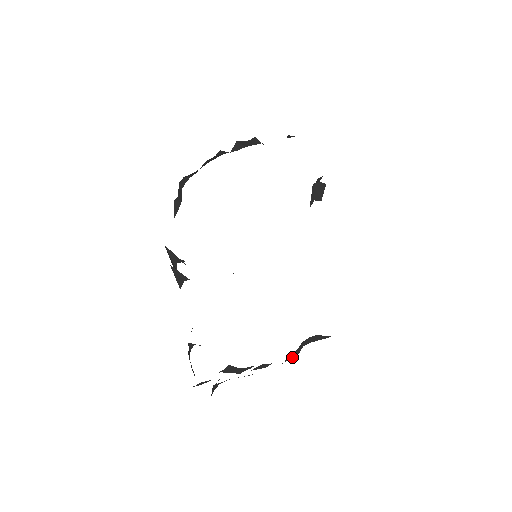
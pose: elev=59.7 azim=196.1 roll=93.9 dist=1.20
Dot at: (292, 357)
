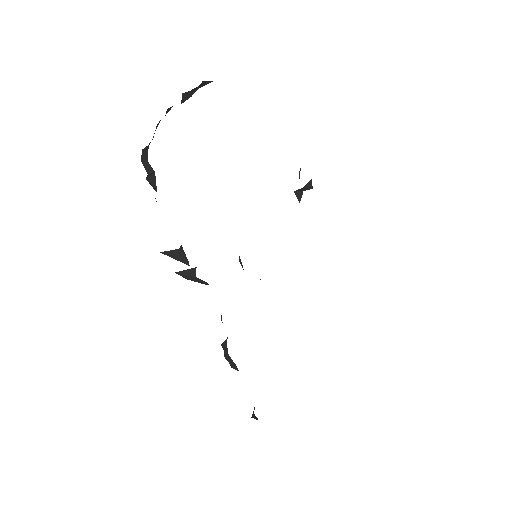
Dot at: occluded
